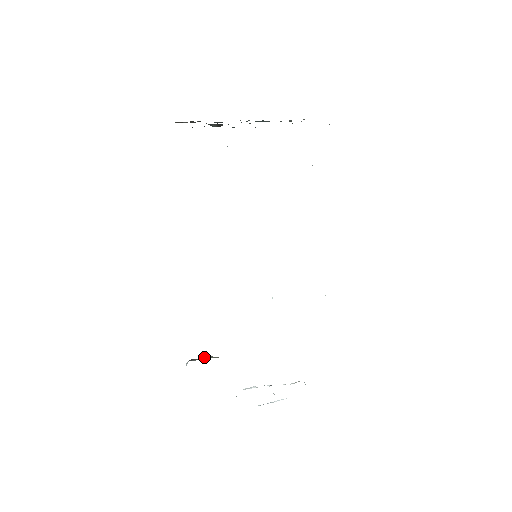
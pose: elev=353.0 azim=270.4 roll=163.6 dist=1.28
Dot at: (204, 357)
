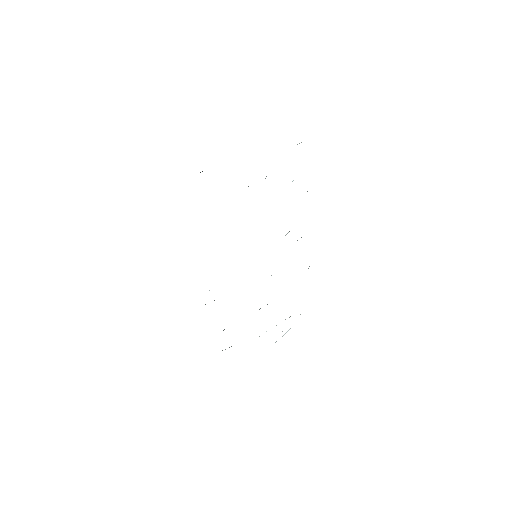
Dot at: occluded
